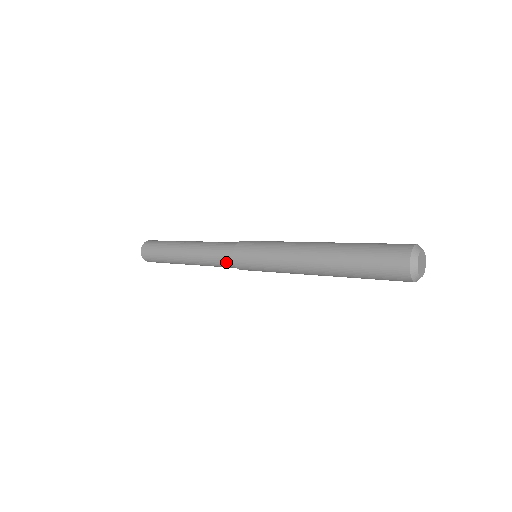
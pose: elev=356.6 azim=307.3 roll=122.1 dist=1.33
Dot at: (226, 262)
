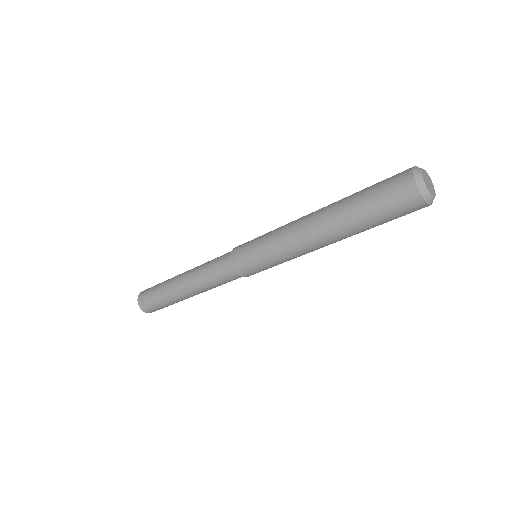
Dot at: (223, 264)
